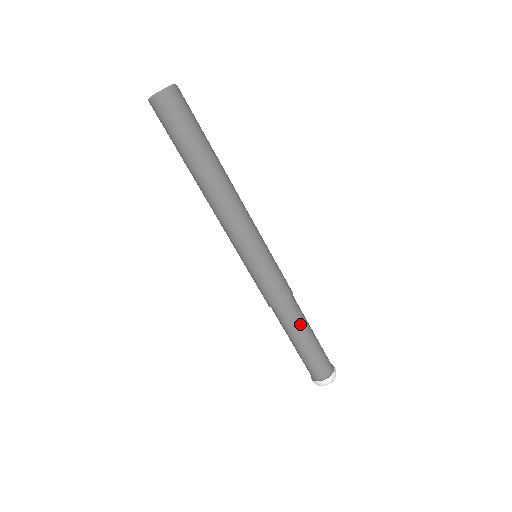
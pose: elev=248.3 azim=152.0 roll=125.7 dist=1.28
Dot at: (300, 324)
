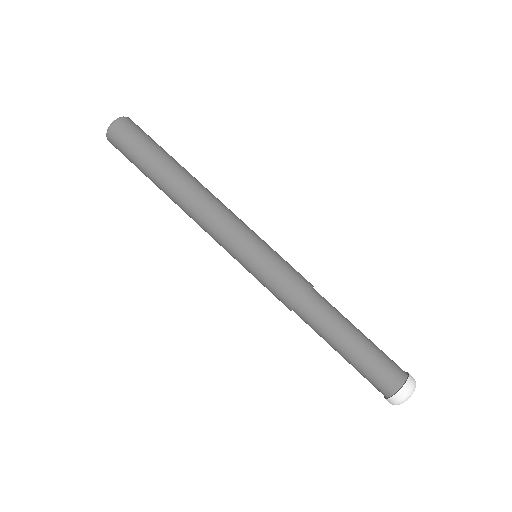
Dot at: (339, 313)
